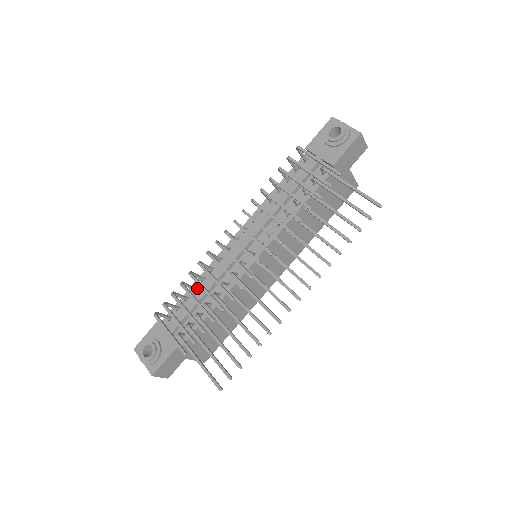
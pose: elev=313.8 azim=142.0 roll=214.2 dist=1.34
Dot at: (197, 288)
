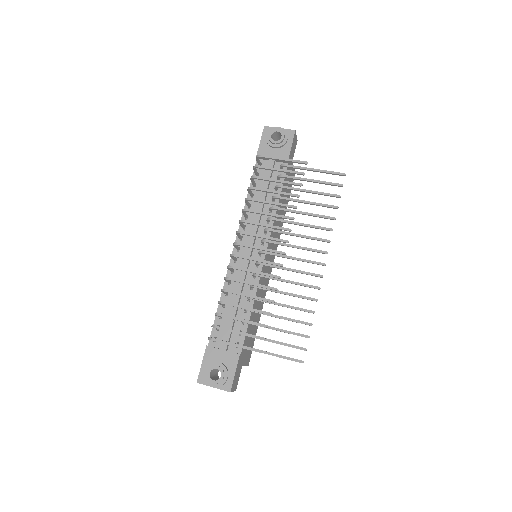
Dot at: occluded
